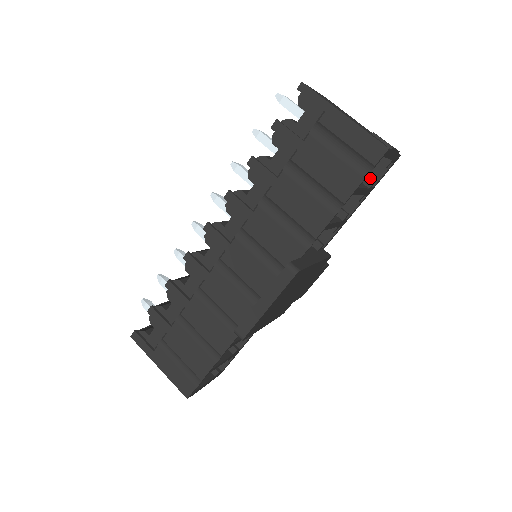
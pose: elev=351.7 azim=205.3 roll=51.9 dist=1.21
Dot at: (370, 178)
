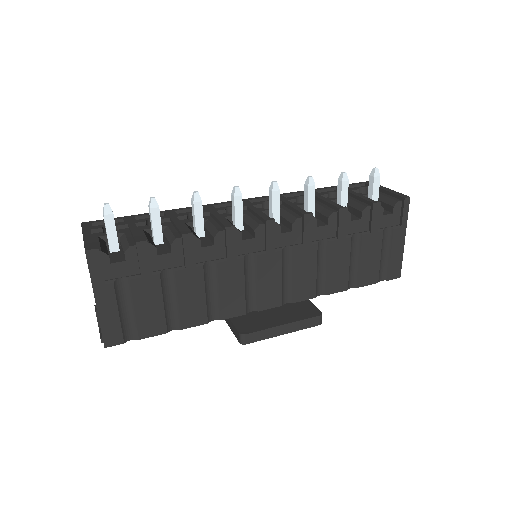
Dot at: occluded
